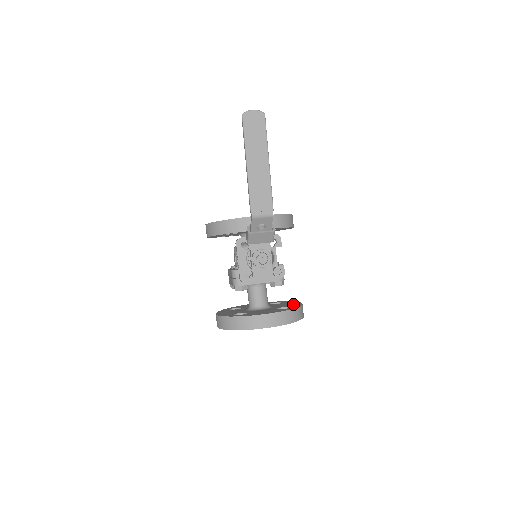
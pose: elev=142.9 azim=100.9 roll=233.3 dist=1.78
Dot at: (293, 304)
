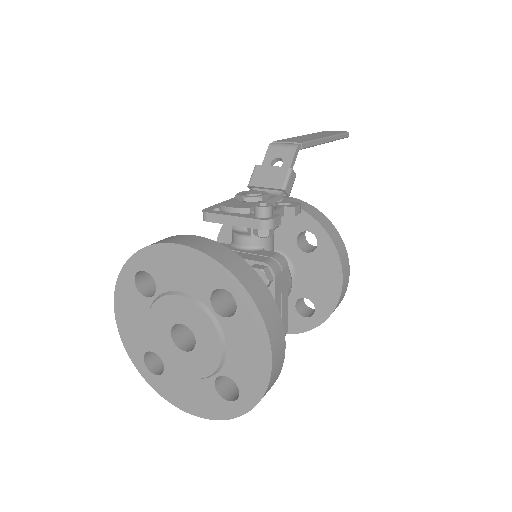
Dot at: occluded
